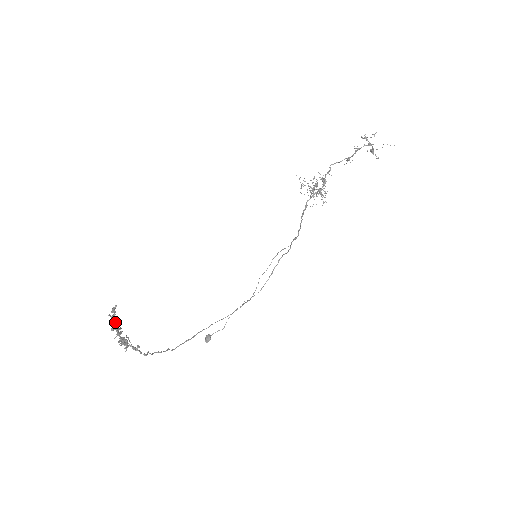
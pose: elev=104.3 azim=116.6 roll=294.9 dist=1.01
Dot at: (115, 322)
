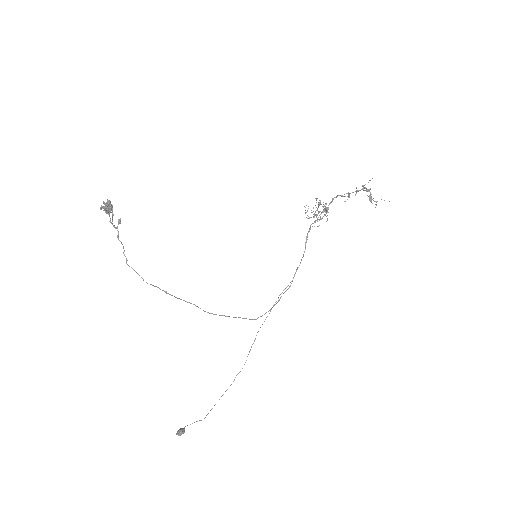
Dot at: occluded
